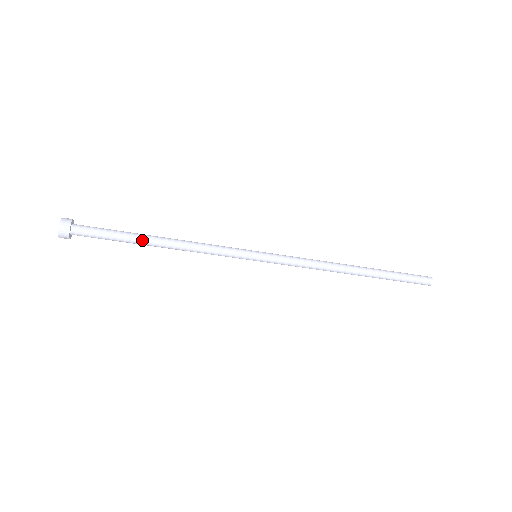
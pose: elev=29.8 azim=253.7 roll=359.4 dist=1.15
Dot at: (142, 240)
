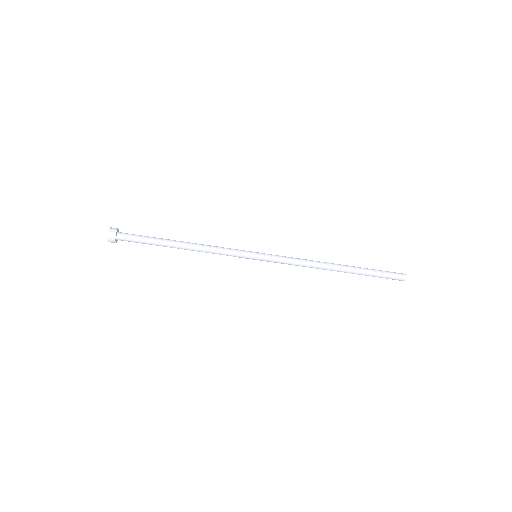
Dot at: (169, 240)
